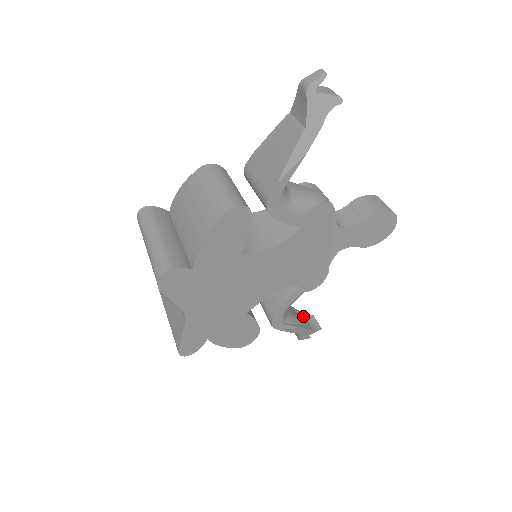
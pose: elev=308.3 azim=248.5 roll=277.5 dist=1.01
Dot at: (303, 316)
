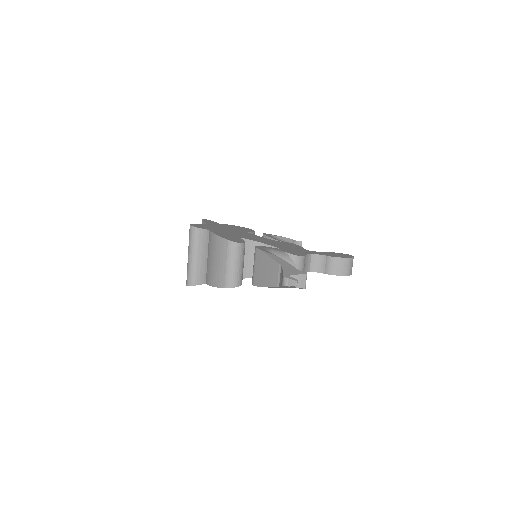
Dot at: (294, 243)
